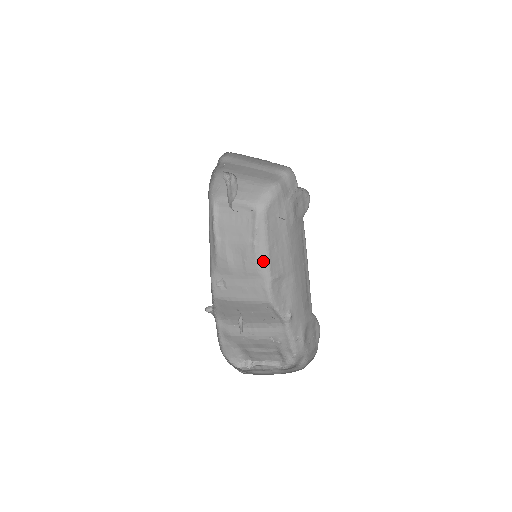
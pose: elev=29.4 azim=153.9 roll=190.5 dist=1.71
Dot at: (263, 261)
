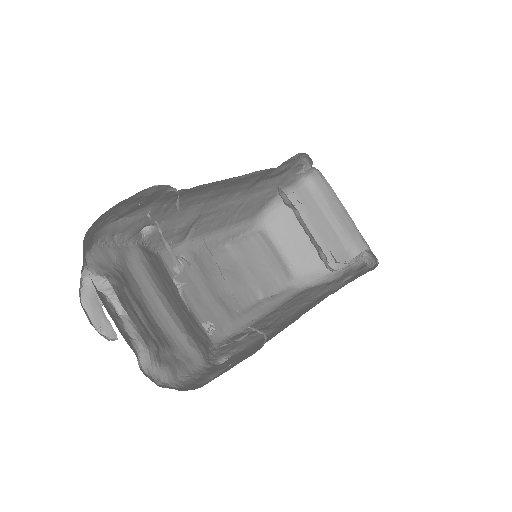
Dot at: (252, 315)
